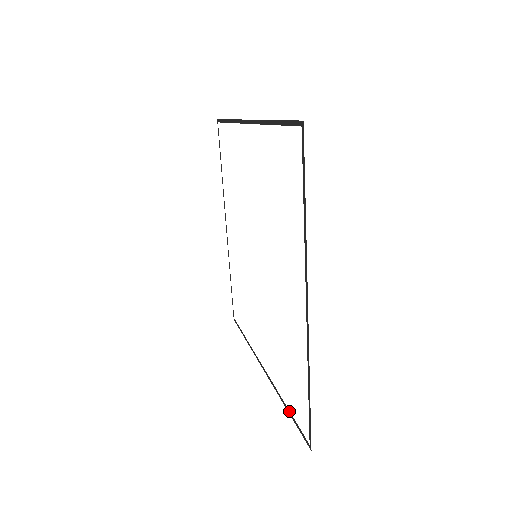
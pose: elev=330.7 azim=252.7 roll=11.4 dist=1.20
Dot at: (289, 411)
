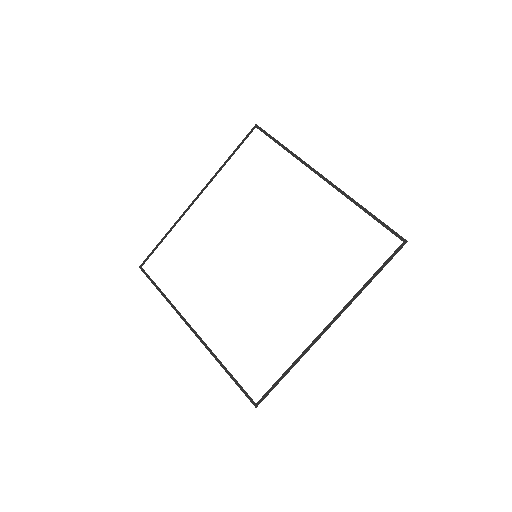
Dot at: (231, 374)
